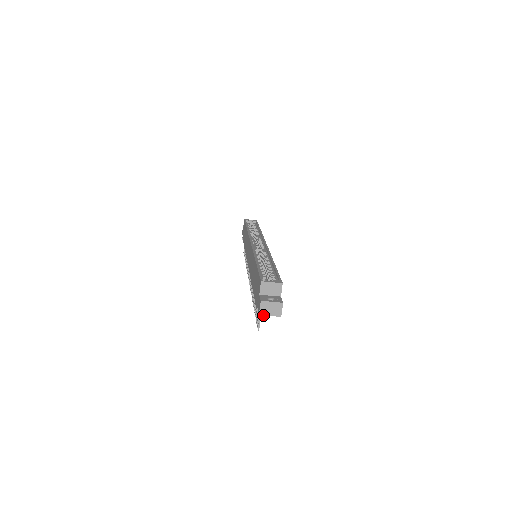
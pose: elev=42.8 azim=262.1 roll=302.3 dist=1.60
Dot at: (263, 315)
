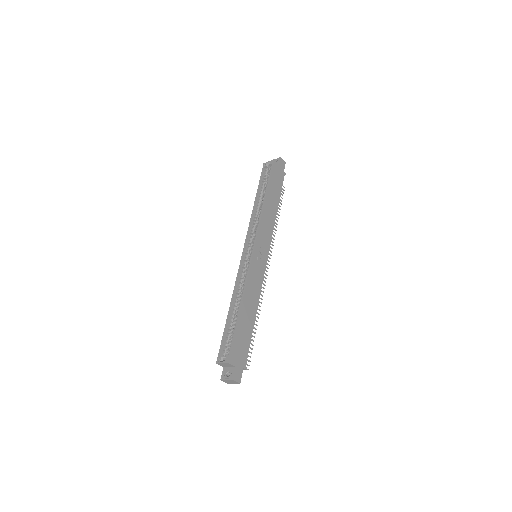
Dot at: (230, 383)
